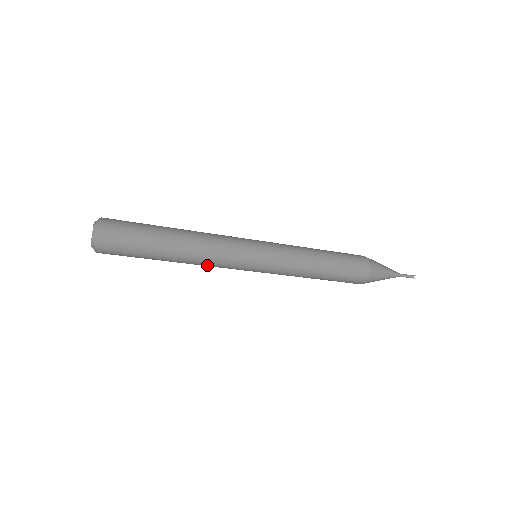
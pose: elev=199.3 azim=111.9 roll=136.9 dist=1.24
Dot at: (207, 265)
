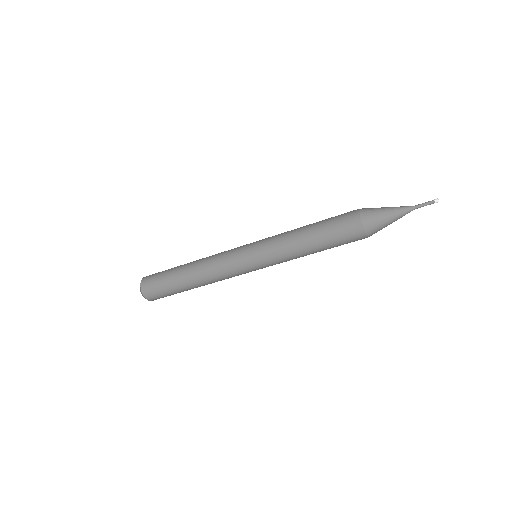
Dot at: (213, 271)
